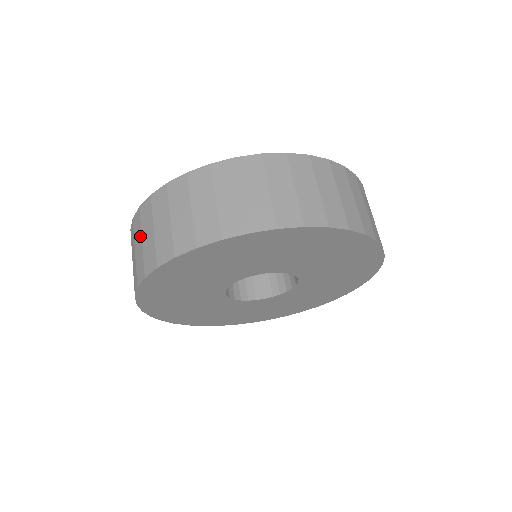
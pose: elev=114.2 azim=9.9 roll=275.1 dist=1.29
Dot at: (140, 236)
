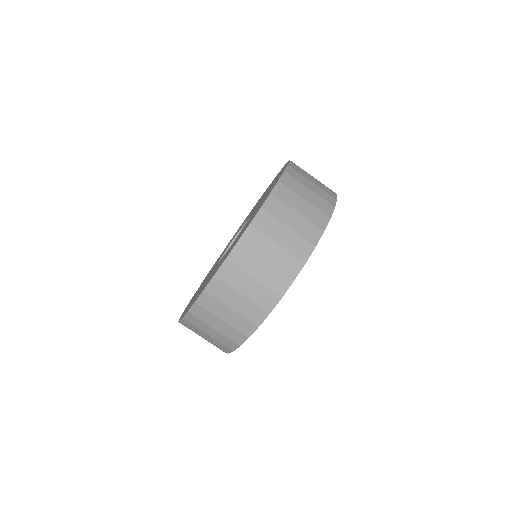
Dot at: (247, 277)
